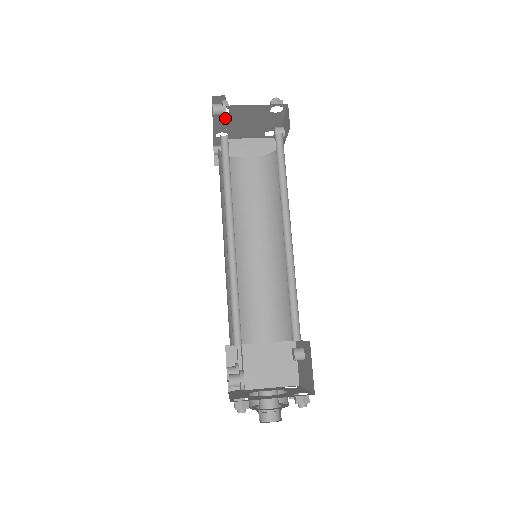
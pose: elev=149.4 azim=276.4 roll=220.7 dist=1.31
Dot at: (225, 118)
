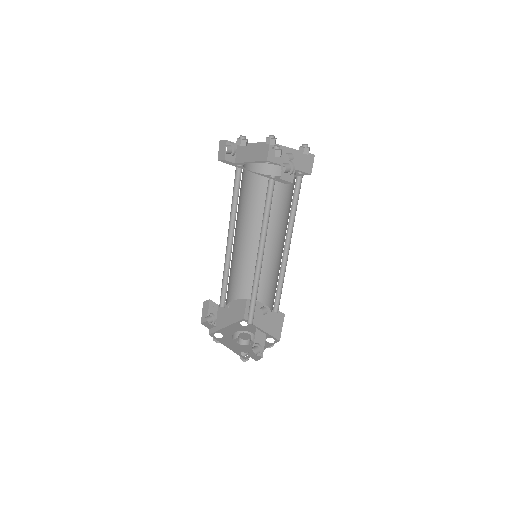
Dot at: (286, 174)
